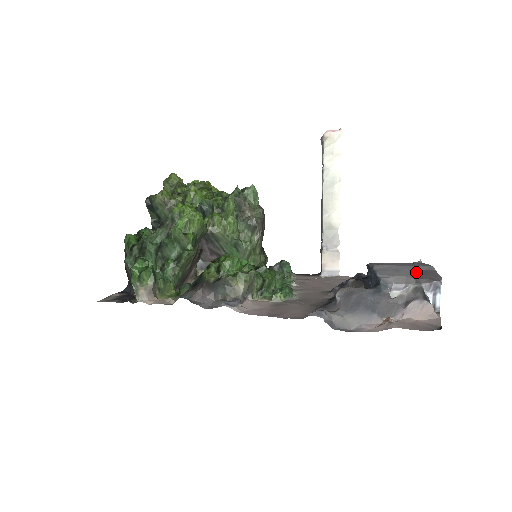
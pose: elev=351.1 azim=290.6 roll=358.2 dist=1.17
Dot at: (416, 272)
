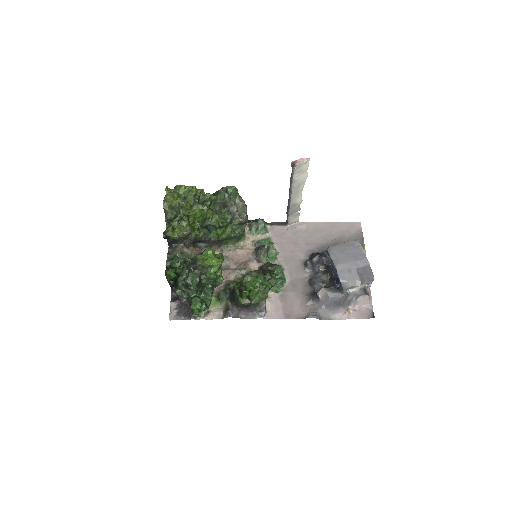
Dot at: (360, 271)
